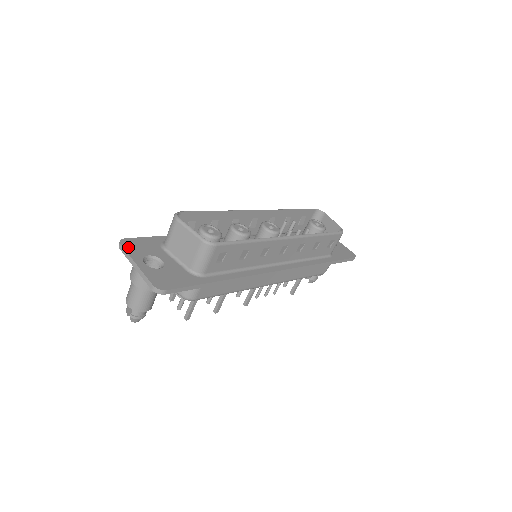
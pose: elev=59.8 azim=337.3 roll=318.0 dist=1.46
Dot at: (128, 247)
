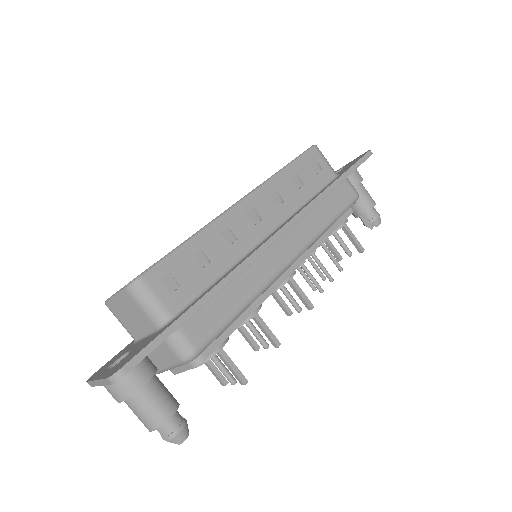
Dot at: (94, 376)
